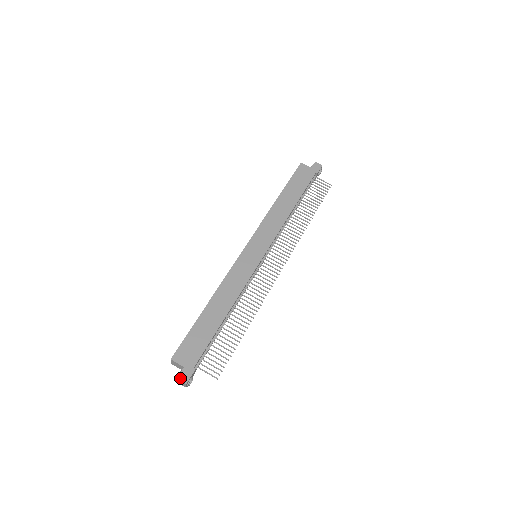
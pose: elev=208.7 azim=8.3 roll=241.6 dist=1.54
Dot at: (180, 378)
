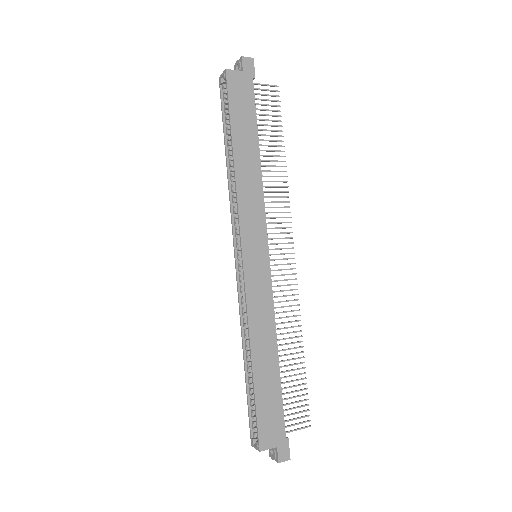
Dot at: (281, 460)
